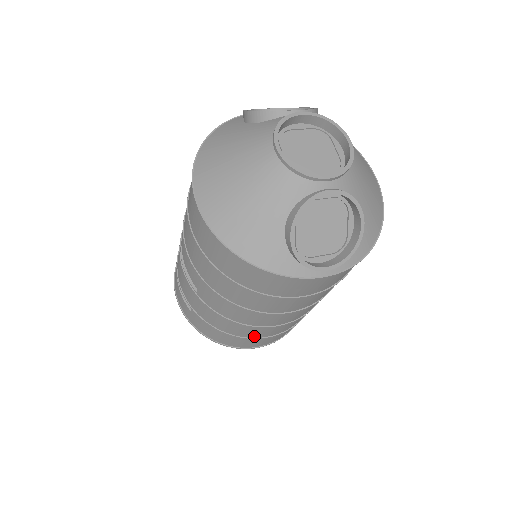
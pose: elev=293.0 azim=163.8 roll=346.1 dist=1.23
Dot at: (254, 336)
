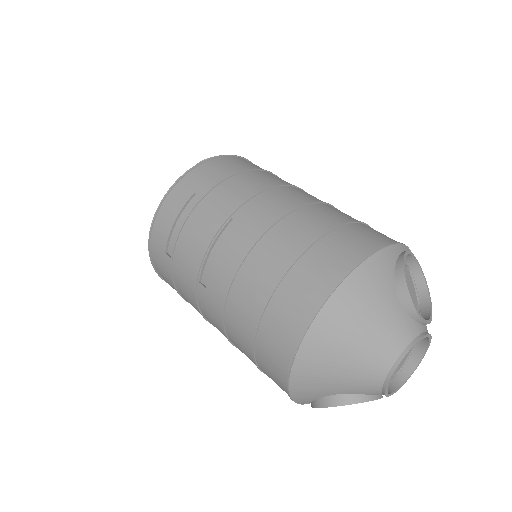
Dot at: occluded
